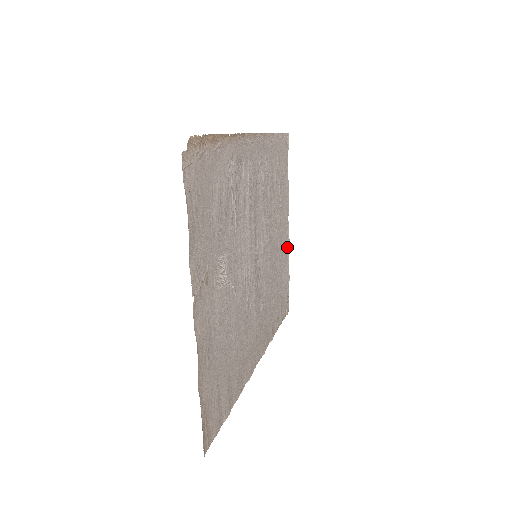
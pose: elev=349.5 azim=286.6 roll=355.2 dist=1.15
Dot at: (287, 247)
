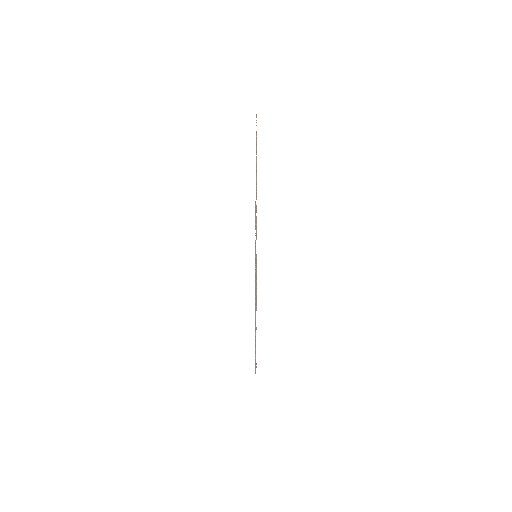
Dot at: occluded
